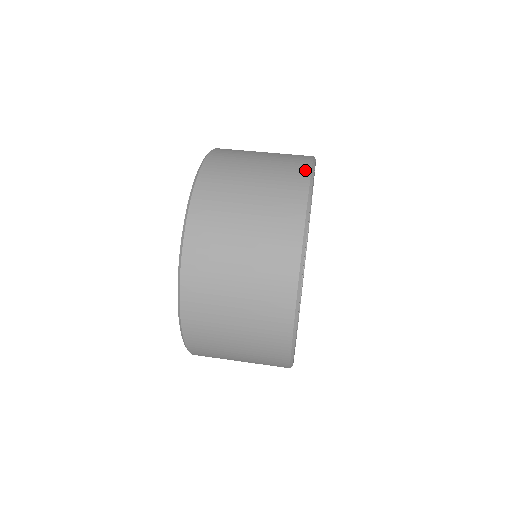
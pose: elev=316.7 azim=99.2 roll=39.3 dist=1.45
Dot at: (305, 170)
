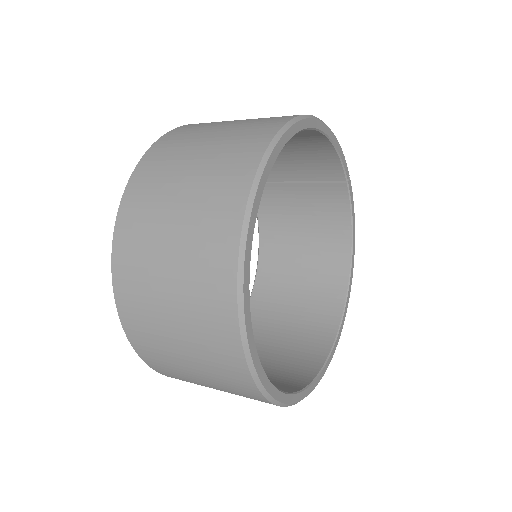
Dot at: occluded
